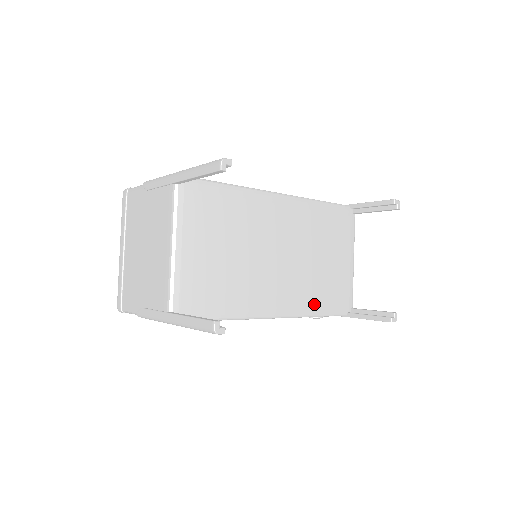
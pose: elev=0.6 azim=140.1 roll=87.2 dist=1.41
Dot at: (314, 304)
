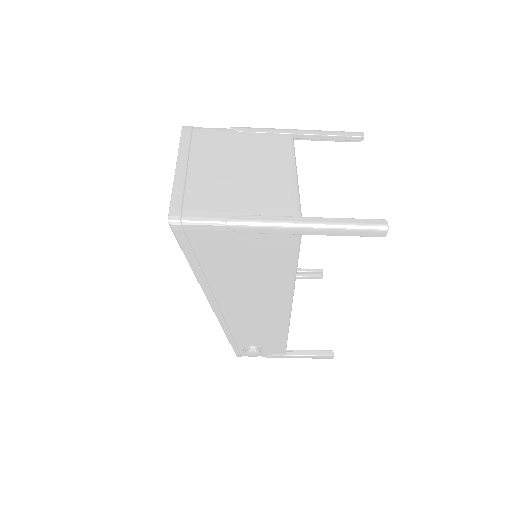
Dot at: occluded
